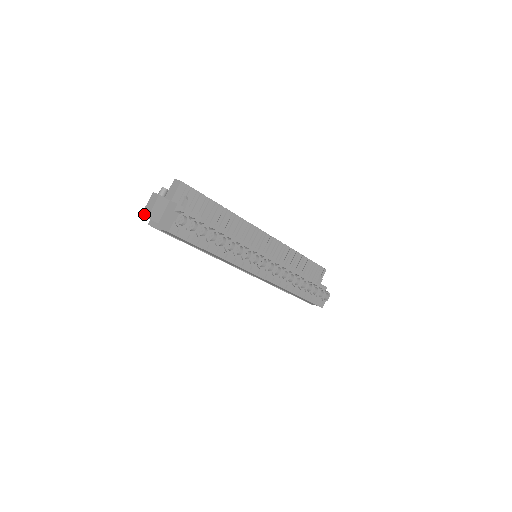
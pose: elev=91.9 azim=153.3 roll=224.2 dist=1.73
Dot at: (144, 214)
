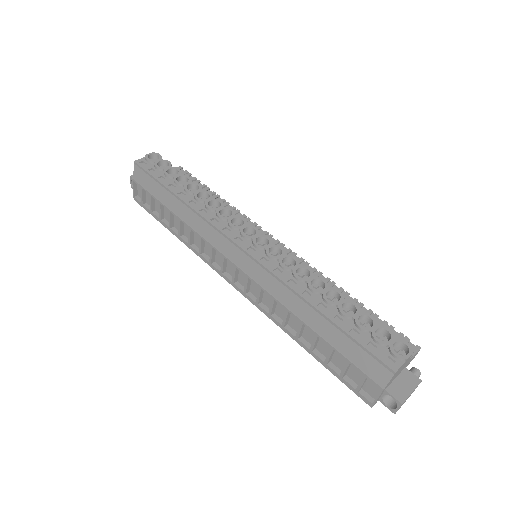
Dot at: occluded
